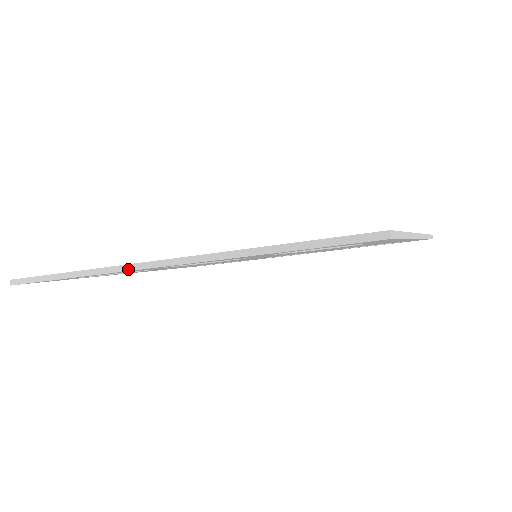
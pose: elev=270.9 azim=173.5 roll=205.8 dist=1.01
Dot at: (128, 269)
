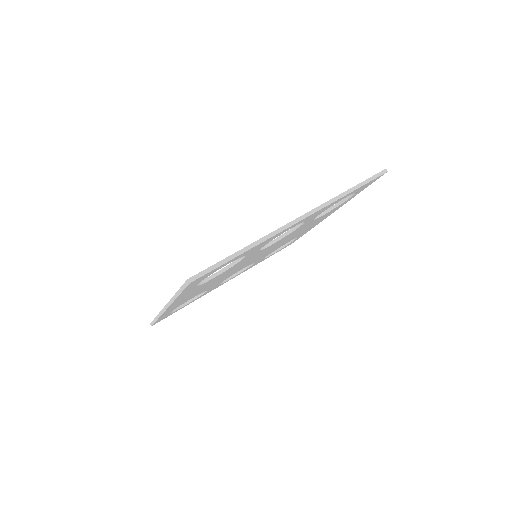
Dot at: (284, 229)
